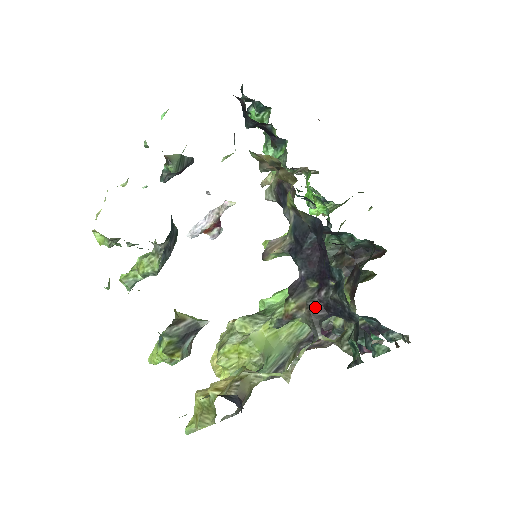
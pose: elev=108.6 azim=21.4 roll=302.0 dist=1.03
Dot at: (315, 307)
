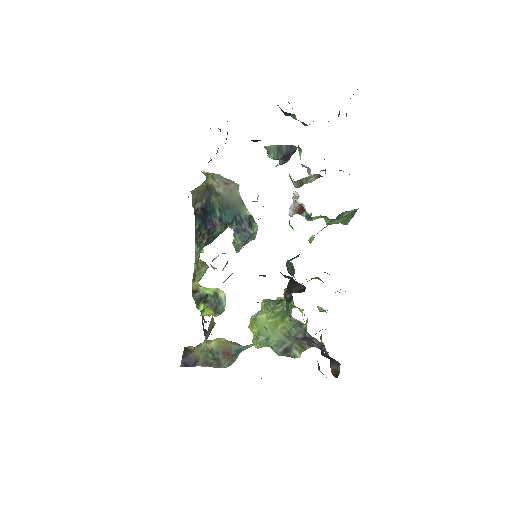
Dot at: (202, 319)
